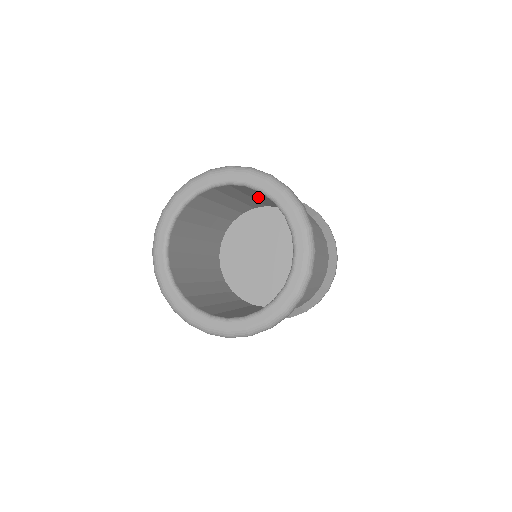
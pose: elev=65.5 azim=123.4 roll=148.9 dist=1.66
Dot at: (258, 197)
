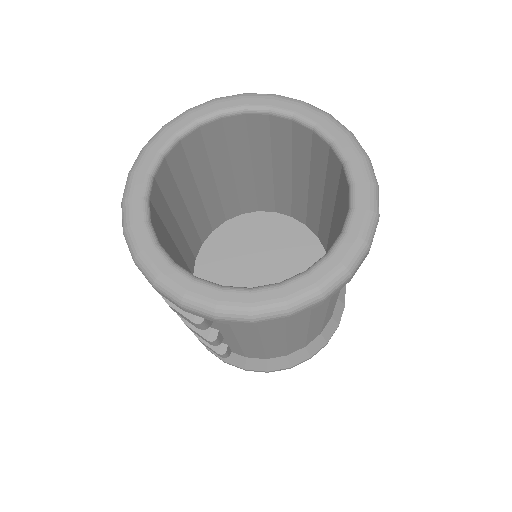
Dot at: (264, 169)
